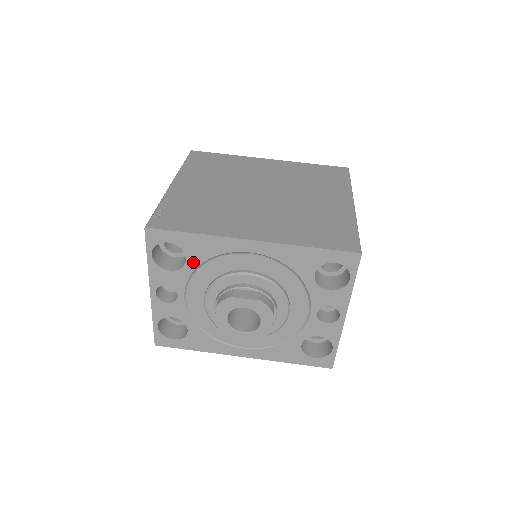
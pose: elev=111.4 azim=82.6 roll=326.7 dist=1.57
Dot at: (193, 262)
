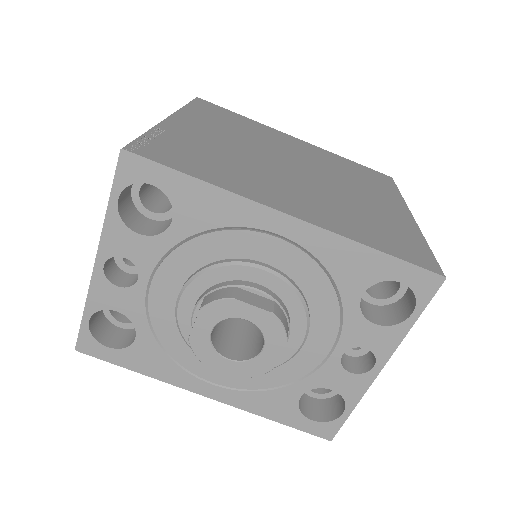
Dot at: (182, 228)
